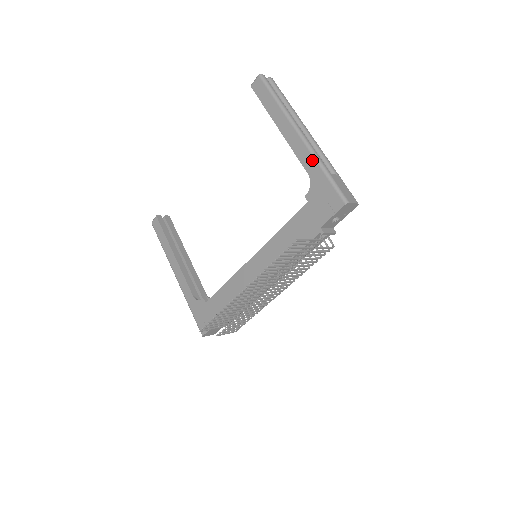
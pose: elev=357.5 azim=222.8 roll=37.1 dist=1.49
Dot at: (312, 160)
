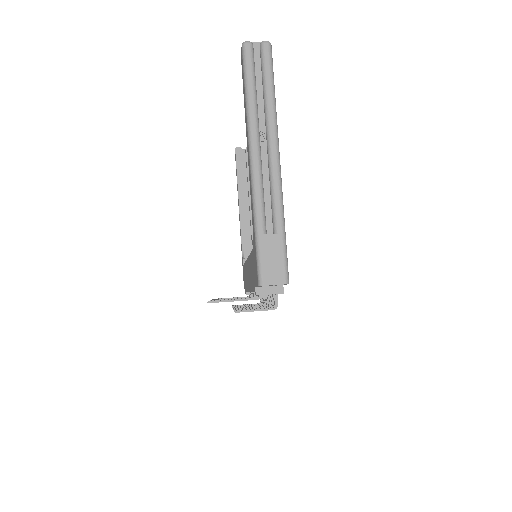
Dot at: (252, 206)
